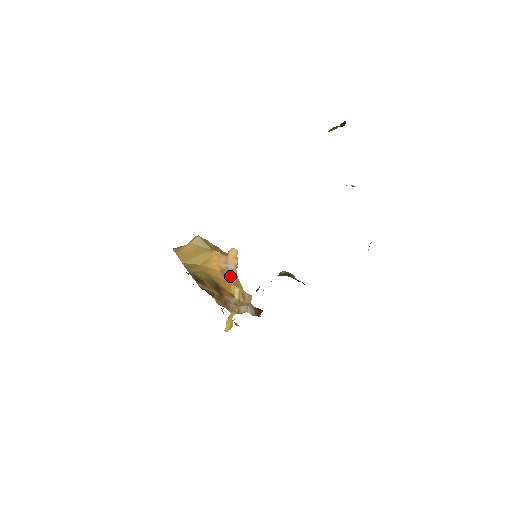
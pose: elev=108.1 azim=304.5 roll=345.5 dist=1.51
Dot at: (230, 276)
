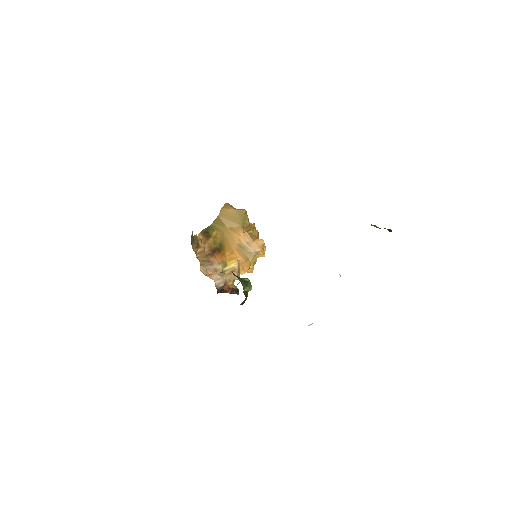
Dot at: (244, 254)
